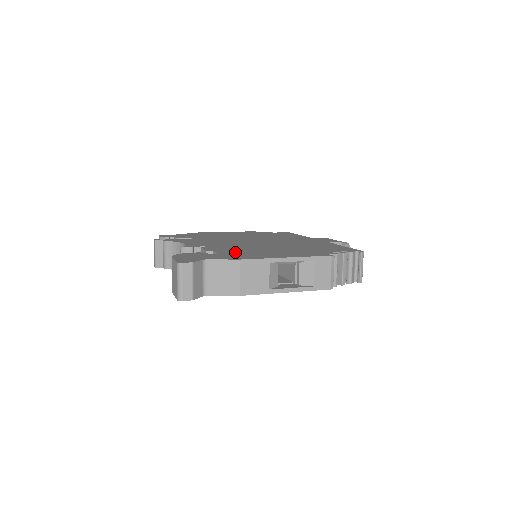
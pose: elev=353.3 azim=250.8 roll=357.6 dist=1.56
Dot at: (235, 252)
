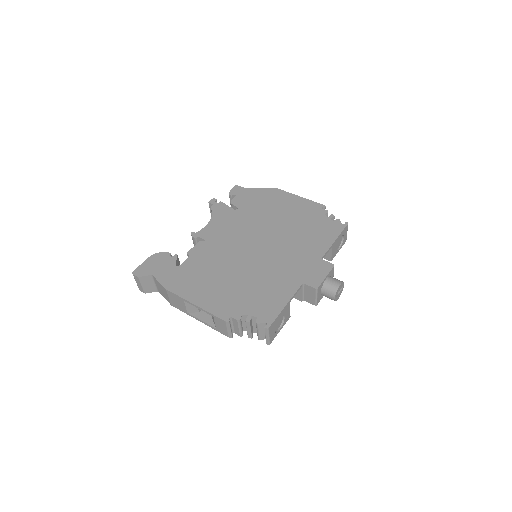
Dot at: (192, 269)
